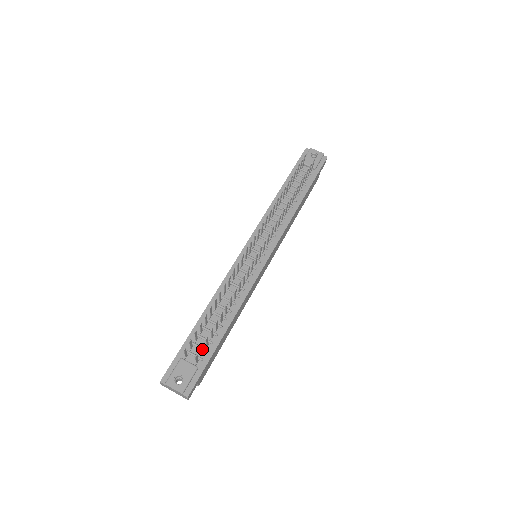
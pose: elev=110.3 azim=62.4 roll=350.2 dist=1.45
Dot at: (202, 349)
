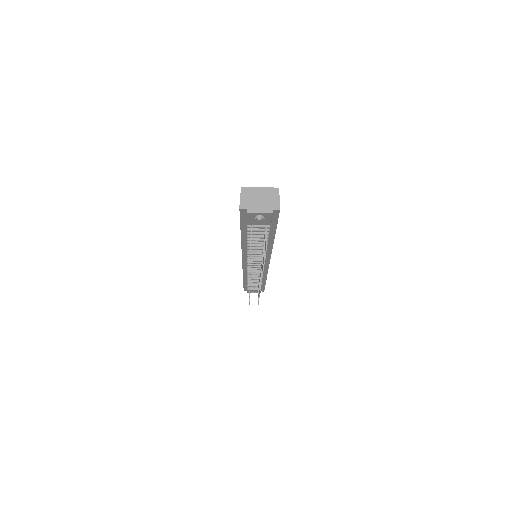
Dot at: occluded
